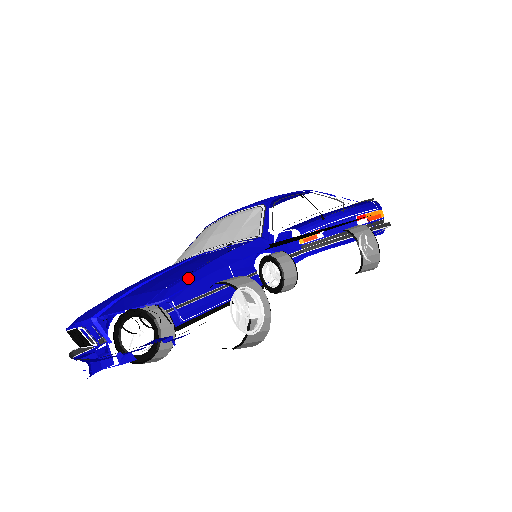
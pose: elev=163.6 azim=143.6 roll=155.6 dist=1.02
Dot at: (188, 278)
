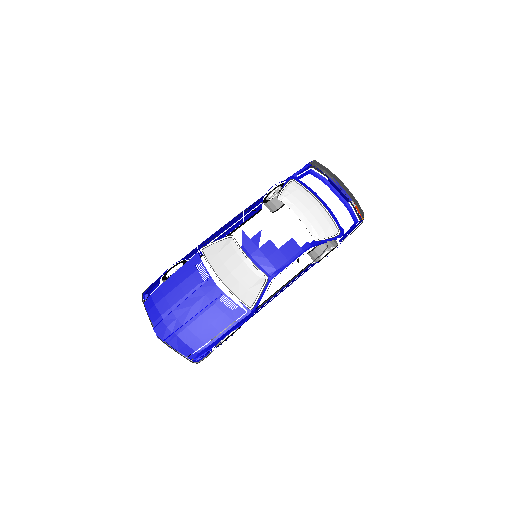
Dot at: (207, 348)
